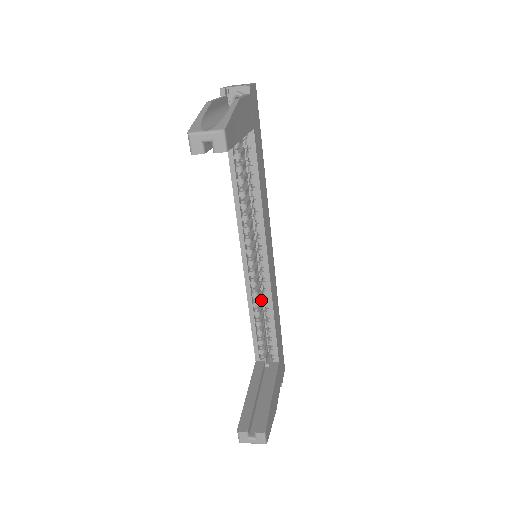
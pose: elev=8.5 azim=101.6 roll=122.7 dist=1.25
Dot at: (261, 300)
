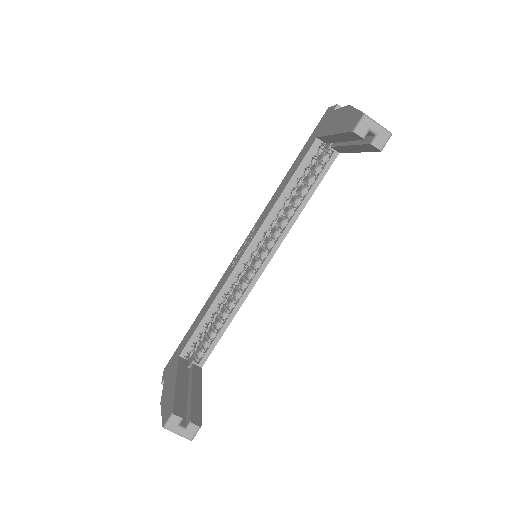
Dot at: occluded
